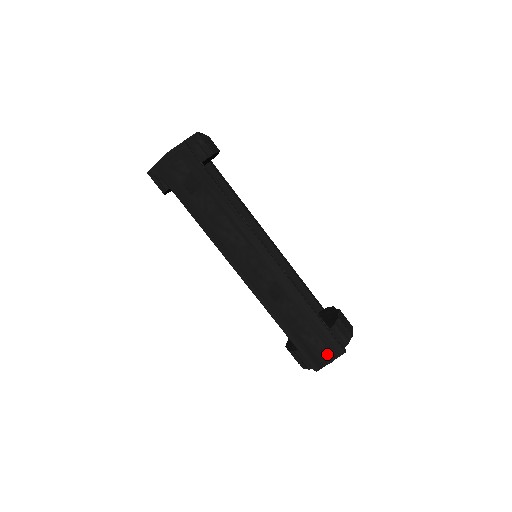
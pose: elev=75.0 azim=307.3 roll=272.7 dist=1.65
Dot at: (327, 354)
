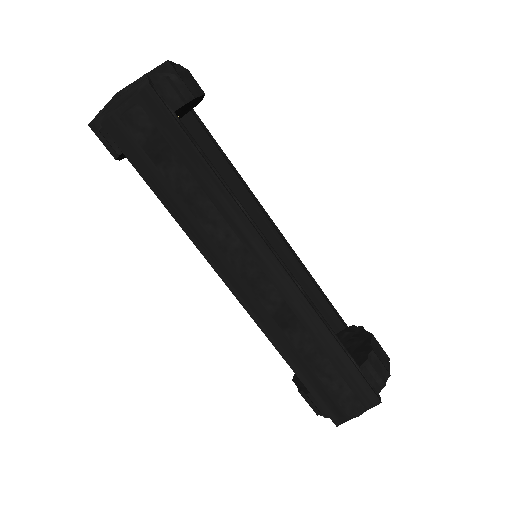
Dot at: (354, 404)
